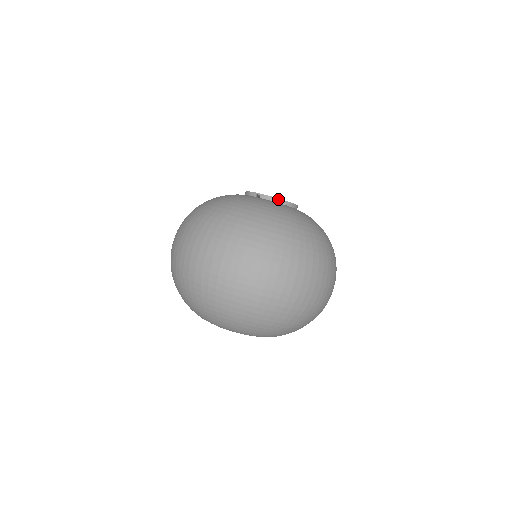
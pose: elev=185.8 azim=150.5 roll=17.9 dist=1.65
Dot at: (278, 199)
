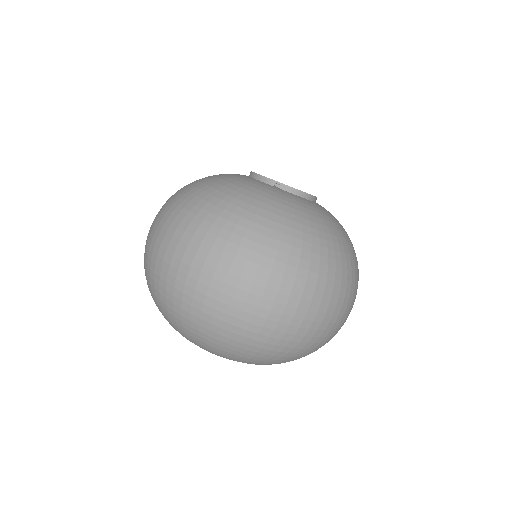
Dot at: (303, 193)
